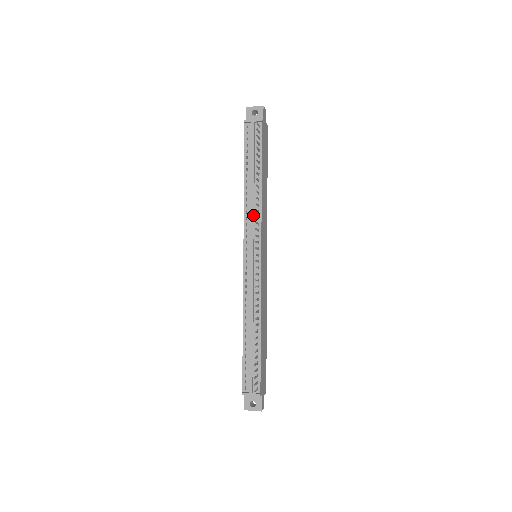
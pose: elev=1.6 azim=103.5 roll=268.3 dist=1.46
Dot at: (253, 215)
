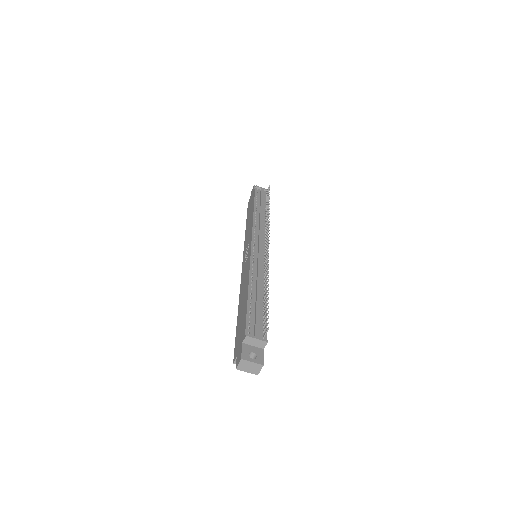
Dot at: (262, 226)
